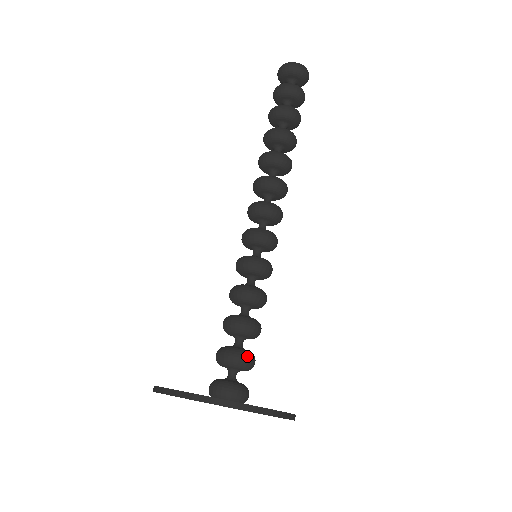
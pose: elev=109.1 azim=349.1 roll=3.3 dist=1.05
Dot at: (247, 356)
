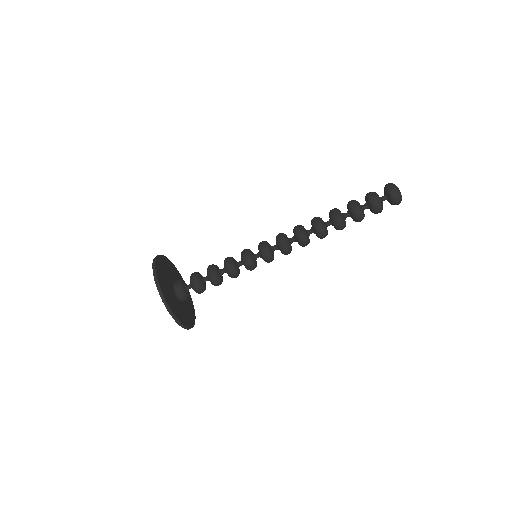
Dot at: (197, 284)
